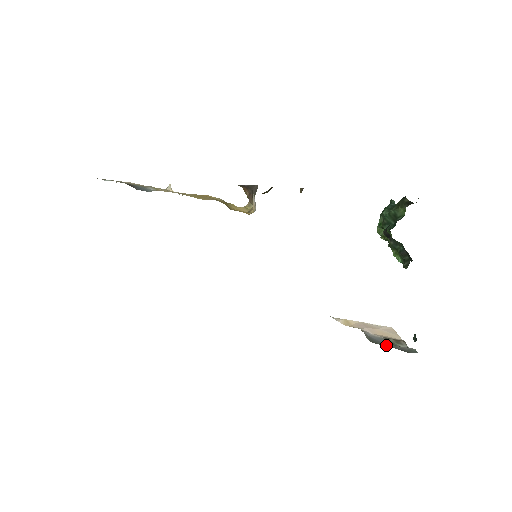
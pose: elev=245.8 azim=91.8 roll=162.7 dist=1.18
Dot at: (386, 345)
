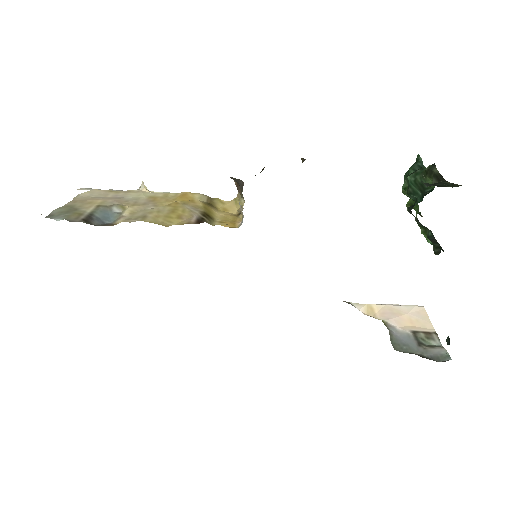
Dot at: (414, 351)
